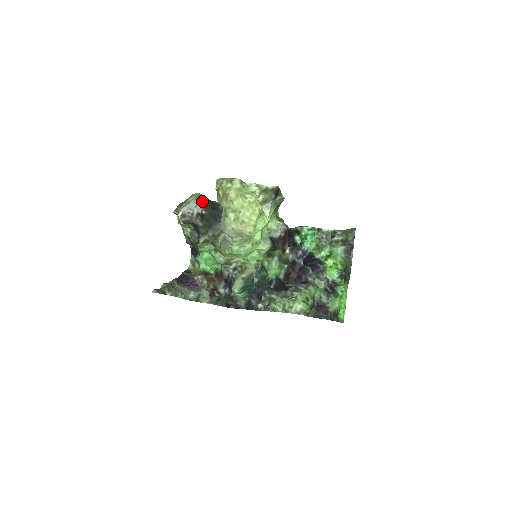
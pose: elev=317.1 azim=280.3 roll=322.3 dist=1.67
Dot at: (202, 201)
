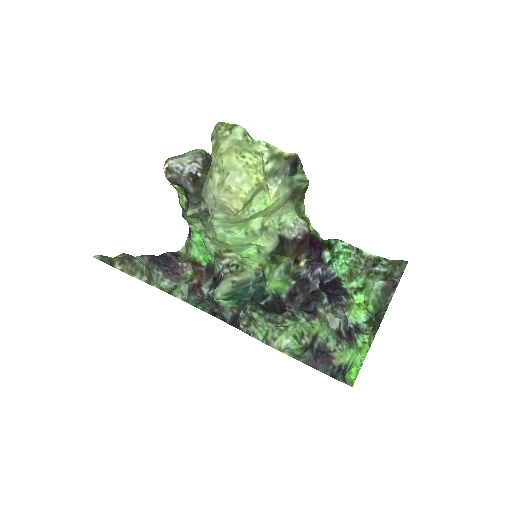
Dot at: (202, 160)
